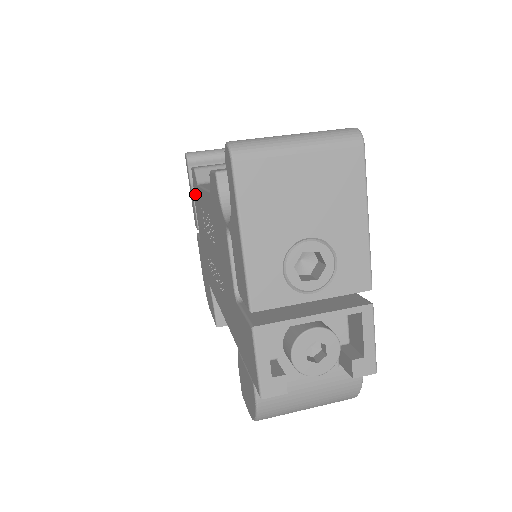
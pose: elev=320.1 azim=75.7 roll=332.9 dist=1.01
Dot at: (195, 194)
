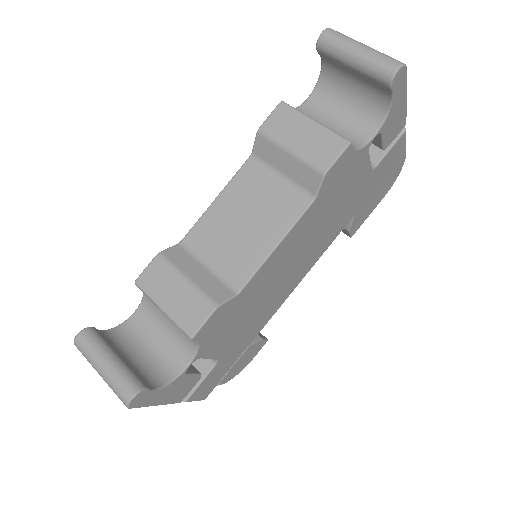
Dot at: occluded
